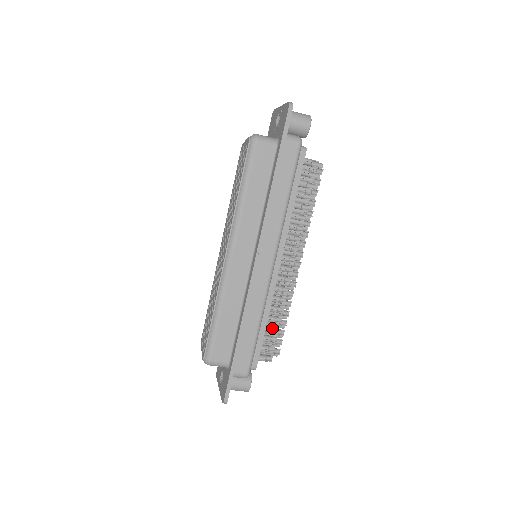
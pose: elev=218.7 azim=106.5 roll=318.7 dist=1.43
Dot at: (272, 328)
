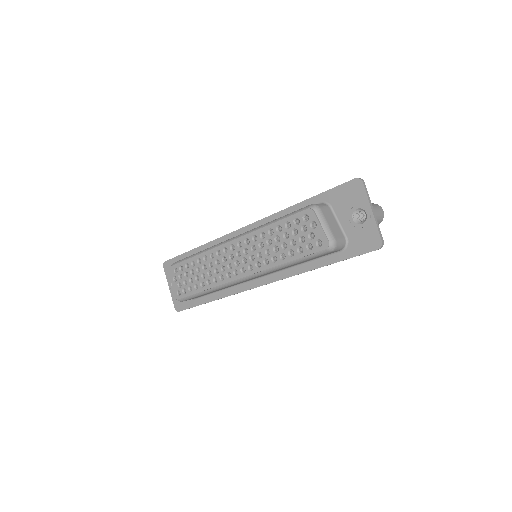
Dot at: occluded
